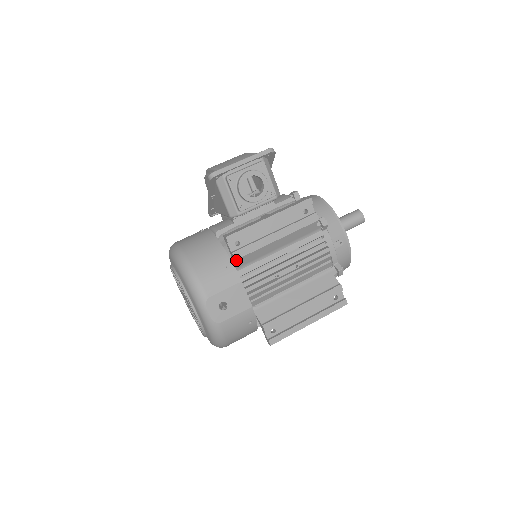
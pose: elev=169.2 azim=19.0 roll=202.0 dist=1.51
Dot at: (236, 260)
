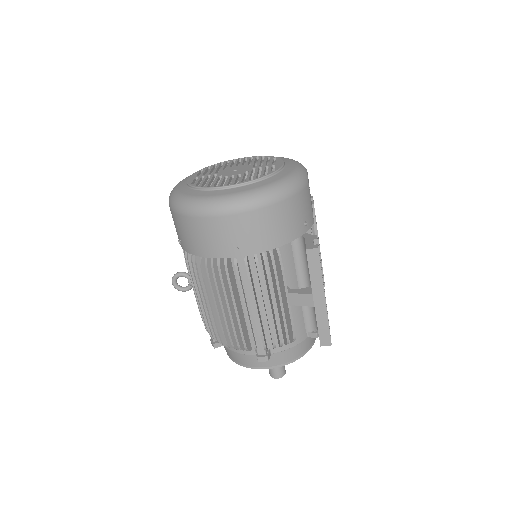
Dot at: occluded
